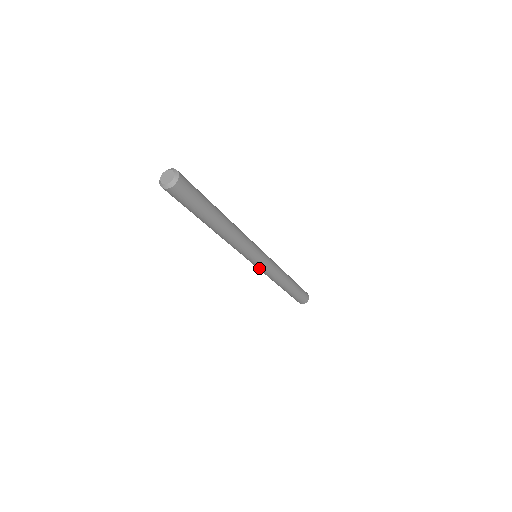
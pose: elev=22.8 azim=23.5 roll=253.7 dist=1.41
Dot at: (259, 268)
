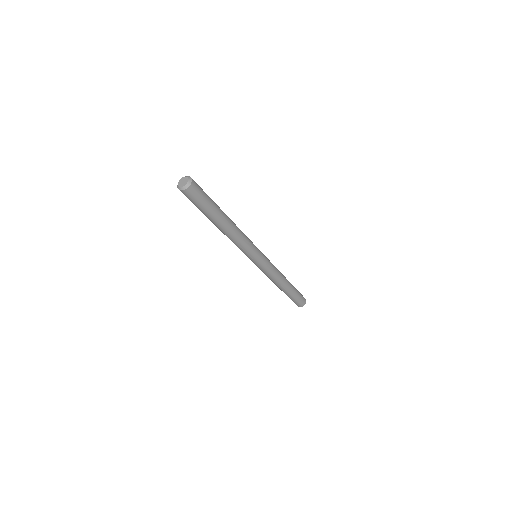
Dot at: (259, 267)
